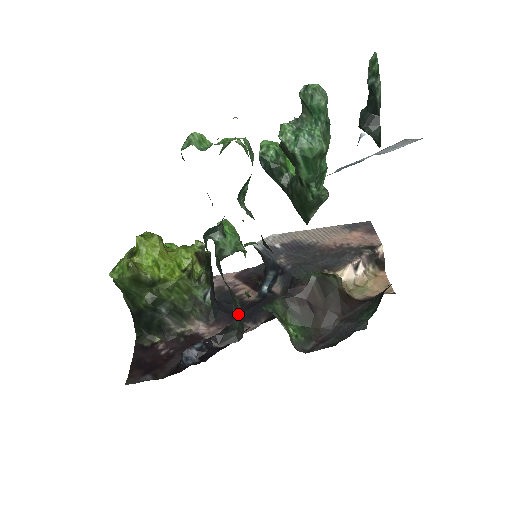
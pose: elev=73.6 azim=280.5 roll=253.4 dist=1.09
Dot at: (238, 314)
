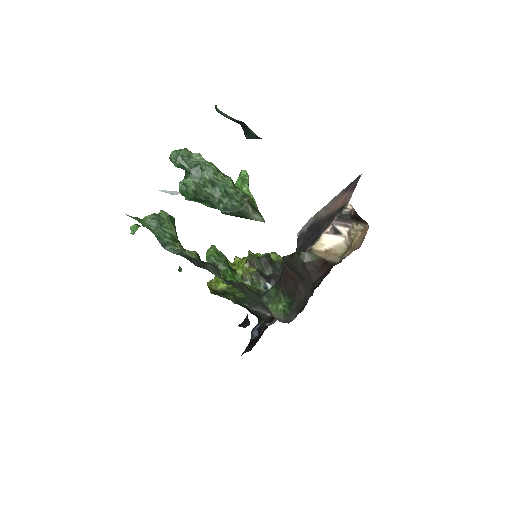
Dot at: occluded
